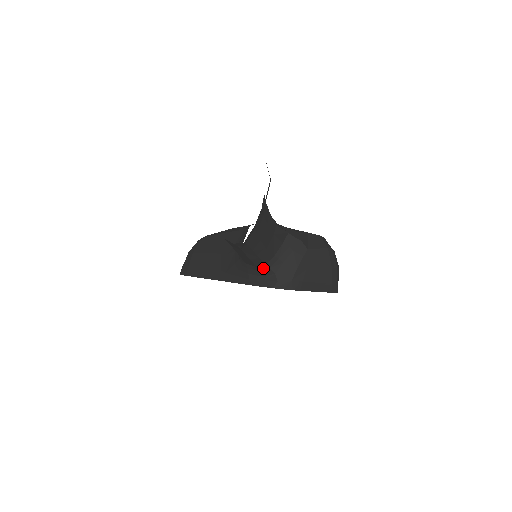
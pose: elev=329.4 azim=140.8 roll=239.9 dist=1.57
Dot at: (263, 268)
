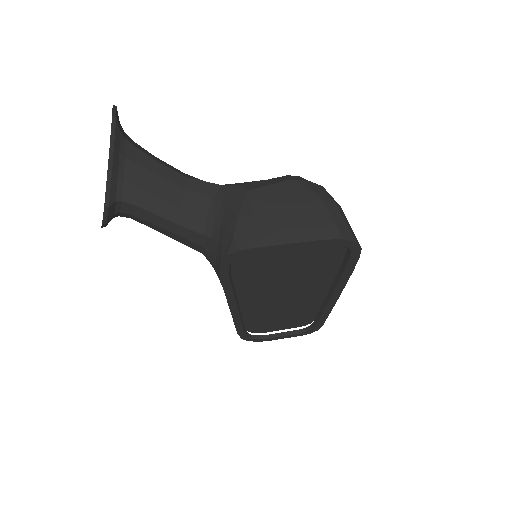
Dot at: (208, 244)
